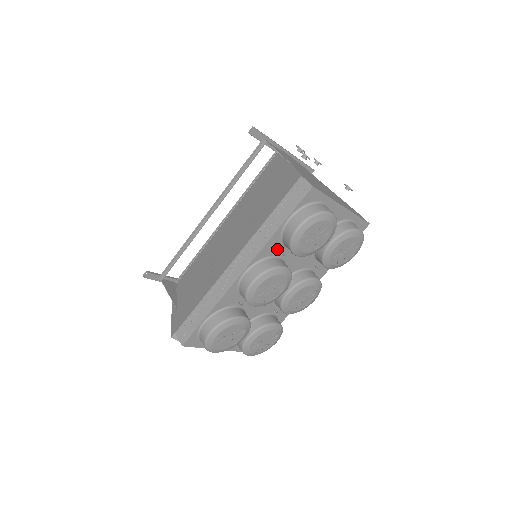
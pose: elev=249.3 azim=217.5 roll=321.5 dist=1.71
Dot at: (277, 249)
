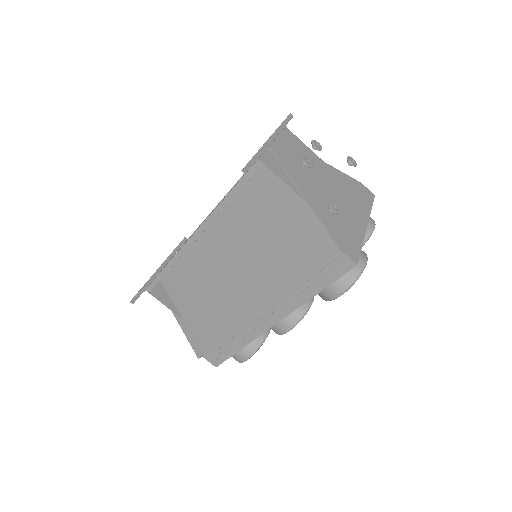
Dot at: occluded
